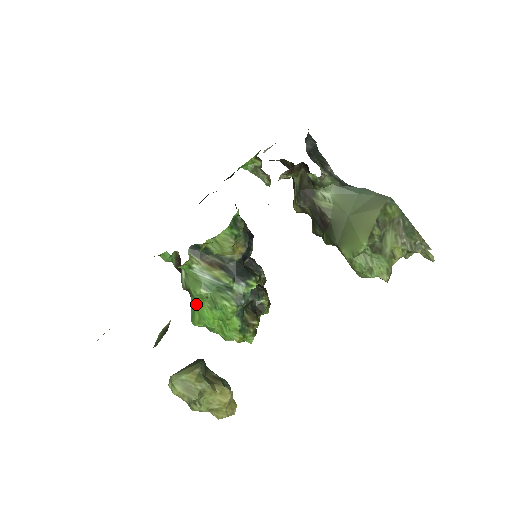
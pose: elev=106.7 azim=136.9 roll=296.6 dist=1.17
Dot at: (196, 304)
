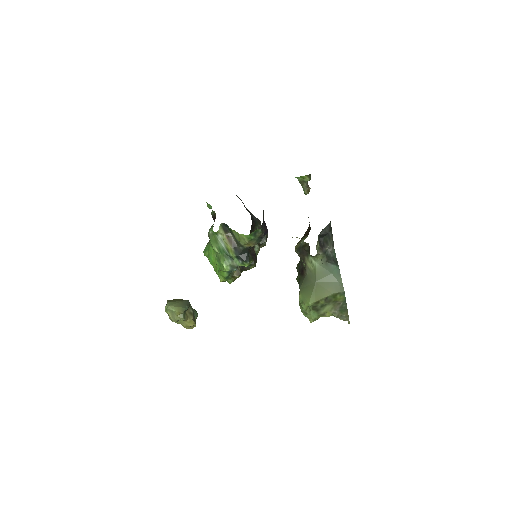
Dot at: (210, 249)
